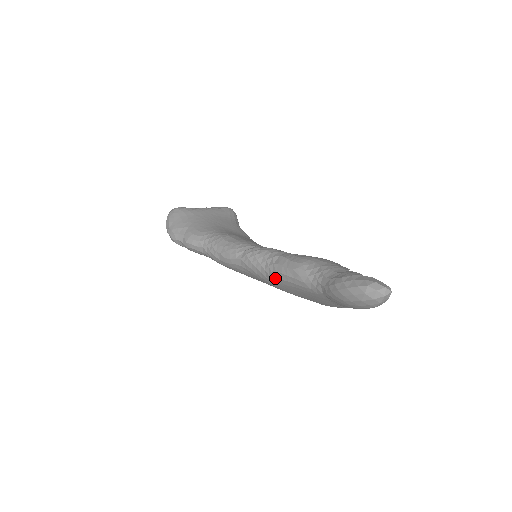
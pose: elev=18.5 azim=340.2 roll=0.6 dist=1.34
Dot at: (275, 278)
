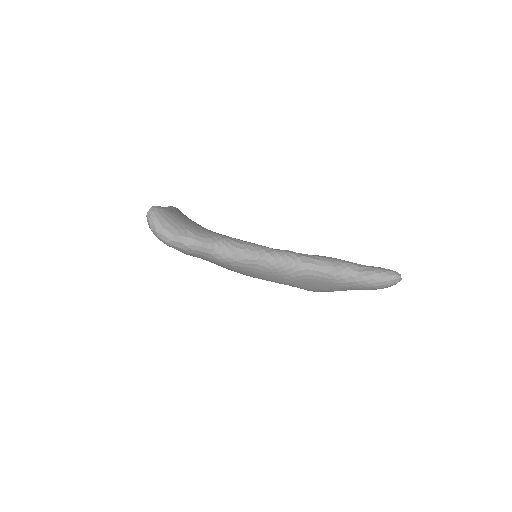
Dot at: (301, 274)
